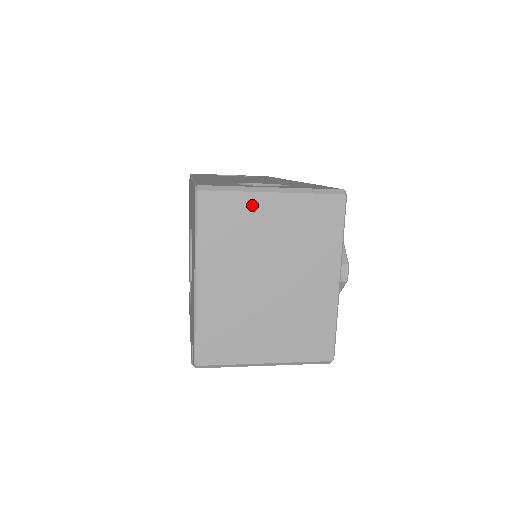
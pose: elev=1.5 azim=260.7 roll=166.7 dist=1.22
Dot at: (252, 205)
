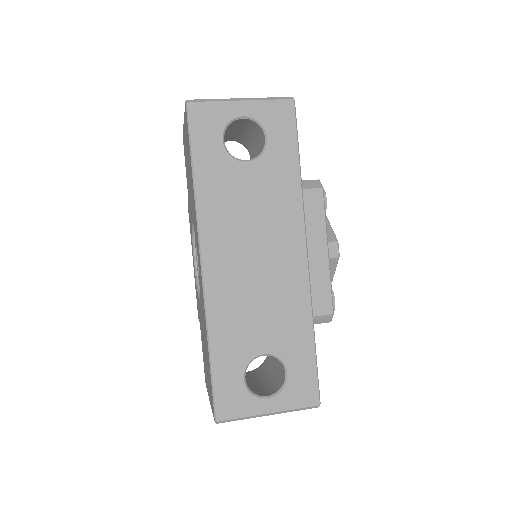
Dot at: occluded
